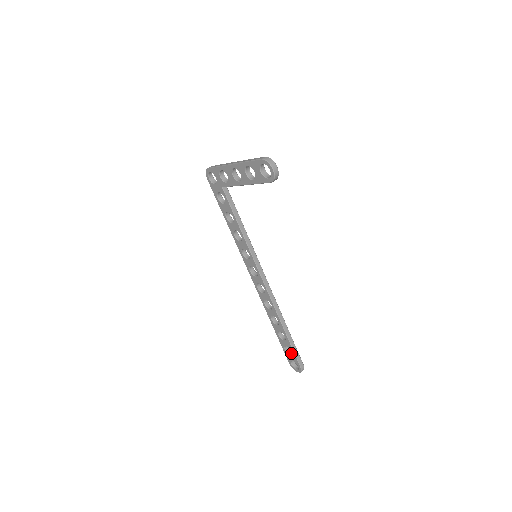
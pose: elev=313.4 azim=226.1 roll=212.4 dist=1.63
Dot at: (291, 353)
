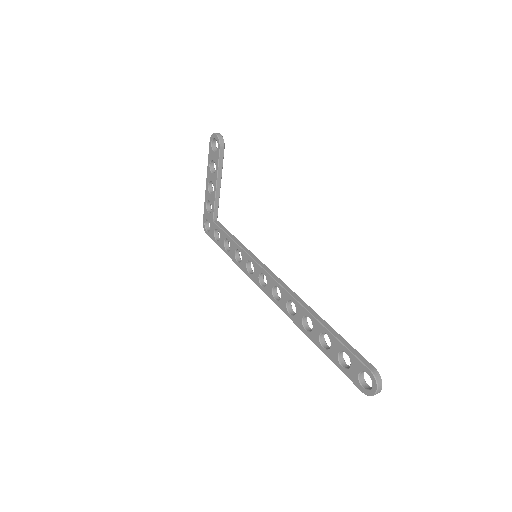
Dot at: (351, 365)
